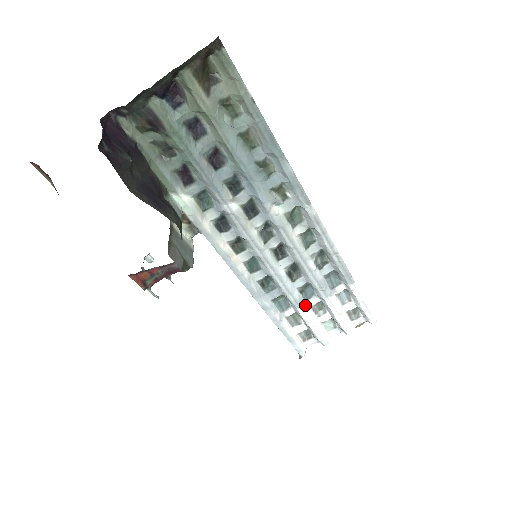
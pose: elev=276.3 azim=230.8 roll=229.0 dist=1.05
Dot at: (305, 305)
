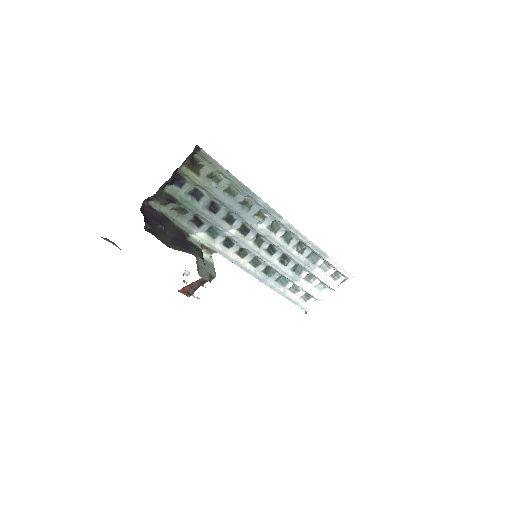
Dot at: (299, 278)
